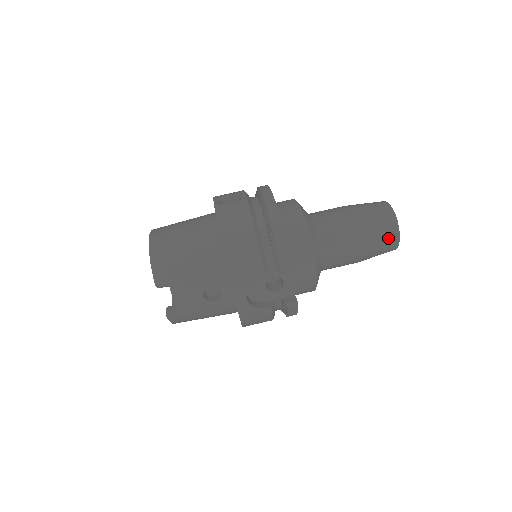
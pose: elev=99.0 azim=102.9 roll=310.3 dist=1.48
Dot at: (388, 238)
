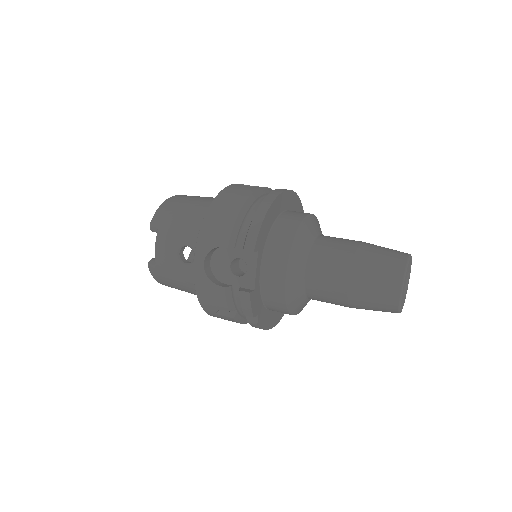
Dot at: (386, 284)
